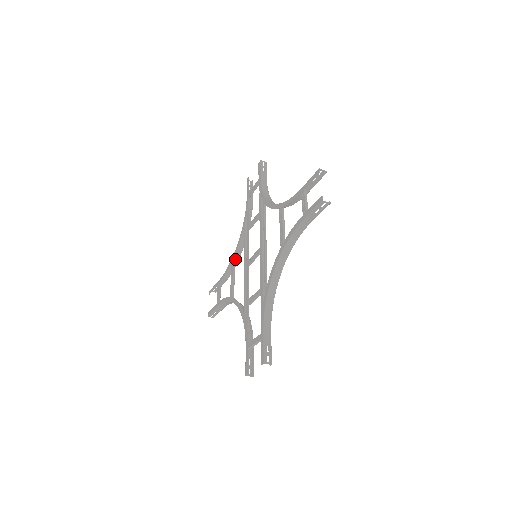
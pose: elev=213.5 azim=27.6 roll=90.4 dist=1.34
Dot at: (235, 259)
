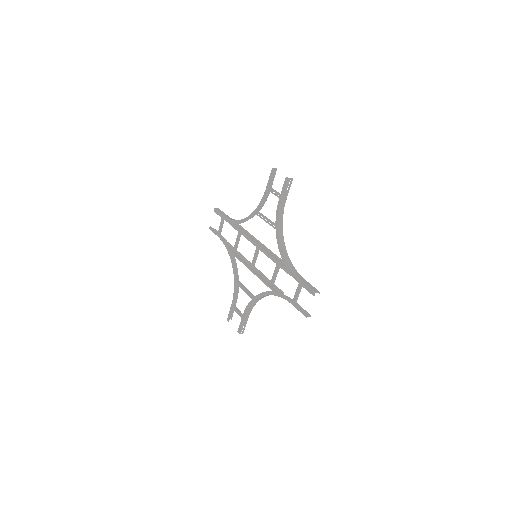
Dot at: (236, 279)
